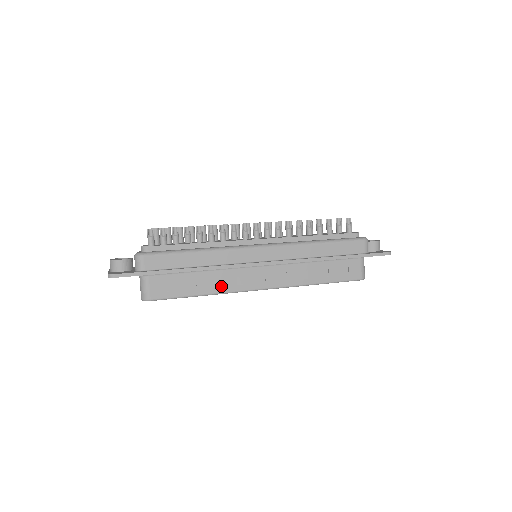
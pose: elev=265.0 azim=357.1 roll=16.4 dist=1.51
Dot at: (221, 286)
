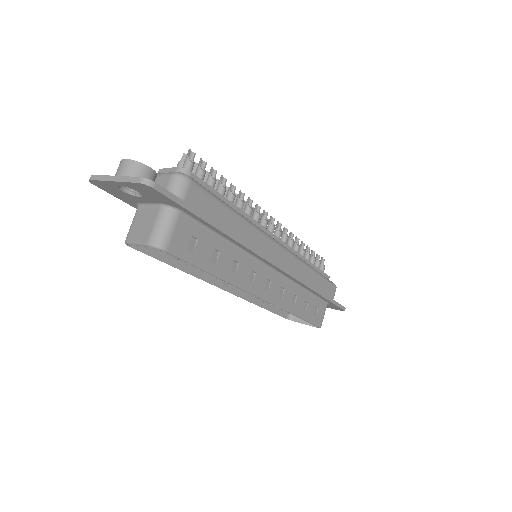
Dot at: (236, 274)
